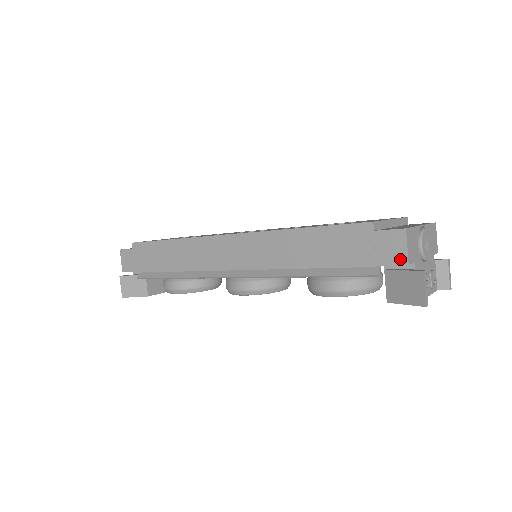
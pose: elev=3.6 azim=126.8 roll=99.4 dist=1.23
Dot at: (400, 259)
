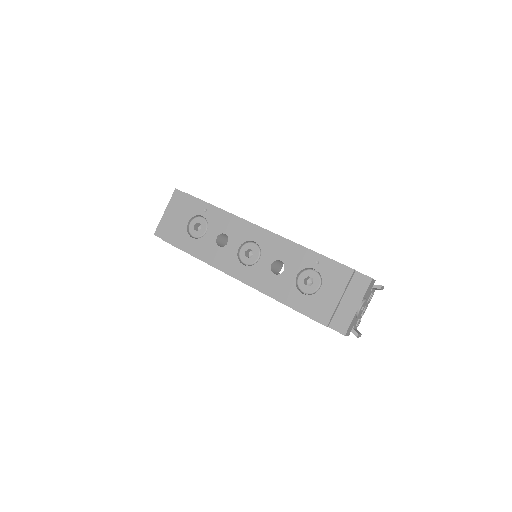
Dot at: occluded
